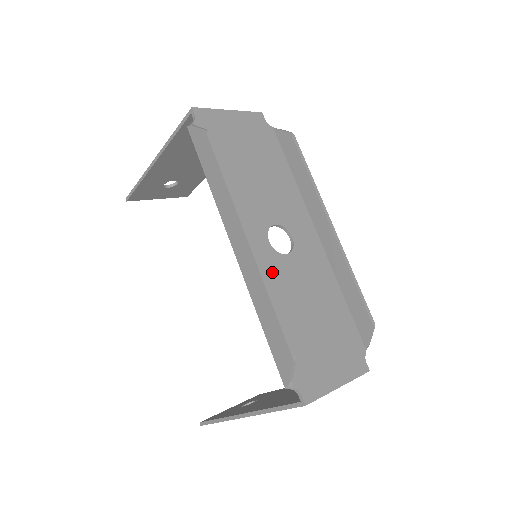
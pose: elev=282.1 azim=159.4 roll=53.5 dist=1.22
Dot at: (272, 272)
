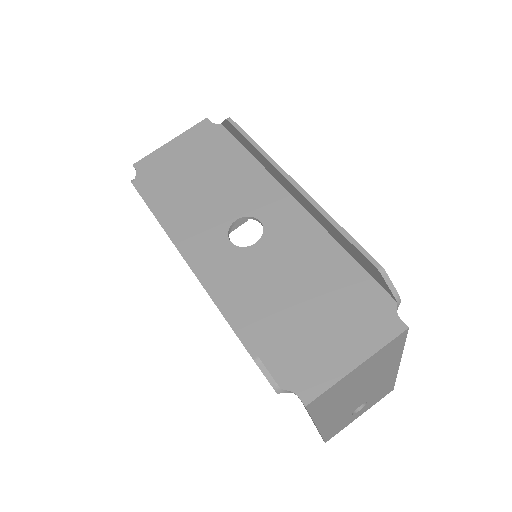
Dot at: (238, 272)
